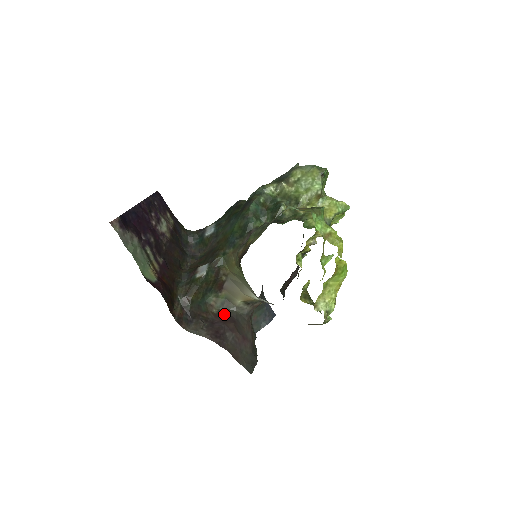
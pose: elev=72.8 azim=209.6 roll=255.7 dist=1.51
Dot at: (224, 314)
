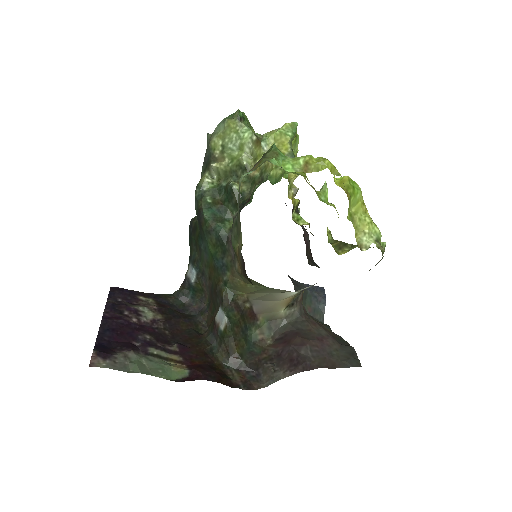
Dot at: (280, 336)
